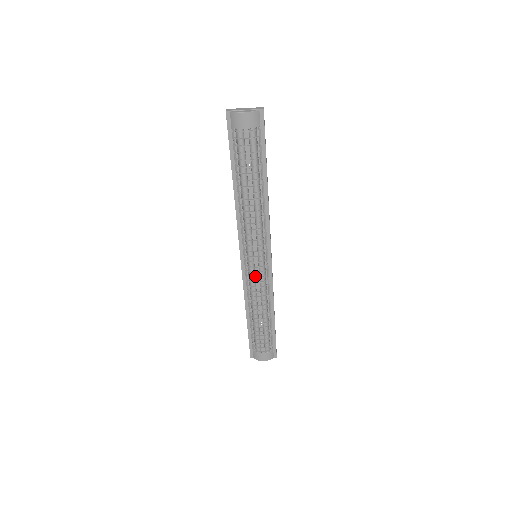
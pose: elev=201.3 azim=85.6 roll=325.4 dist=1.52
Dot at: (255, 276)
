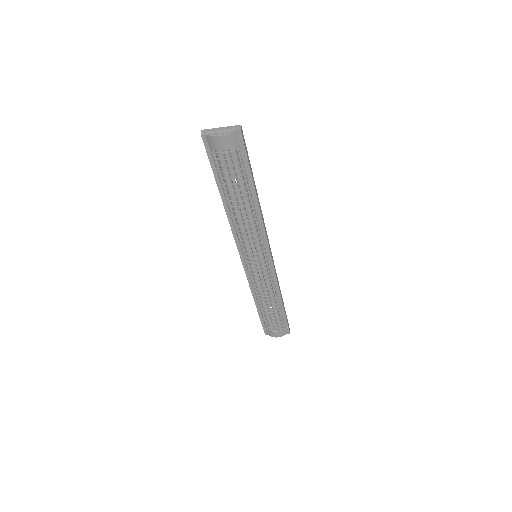
Dot at: occluded
